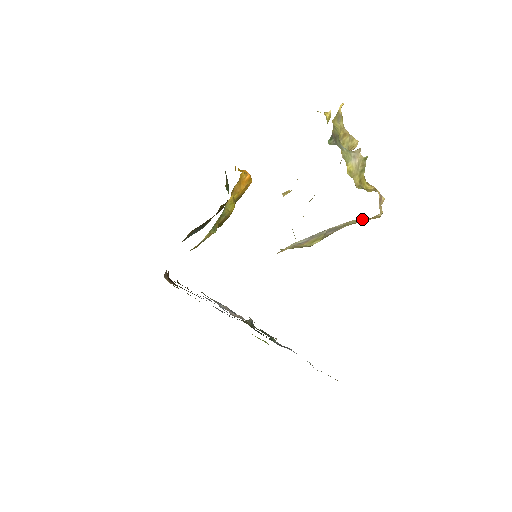
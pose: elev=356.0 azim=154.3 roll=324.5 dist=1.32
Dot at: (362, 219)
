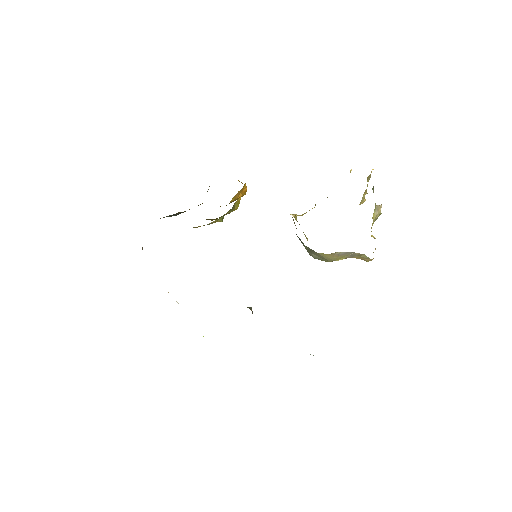
Dot at: occluded
